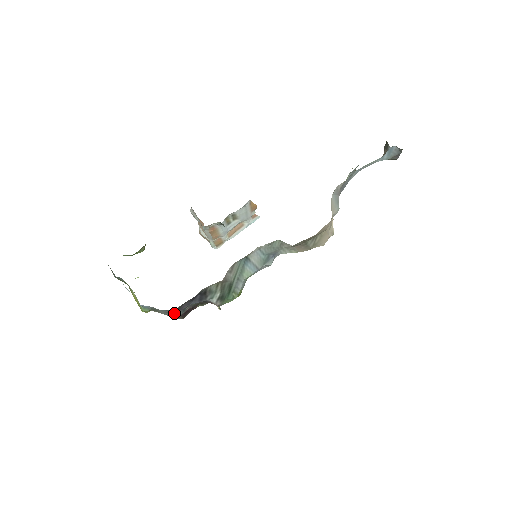
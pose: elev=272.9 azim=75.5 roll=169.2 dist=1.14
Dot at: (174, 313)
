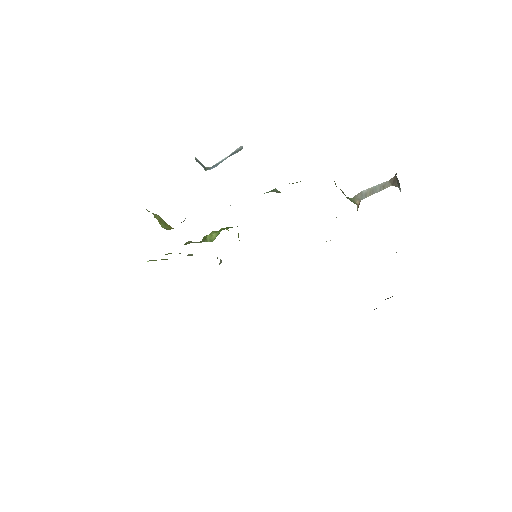
Dot at: occluded
